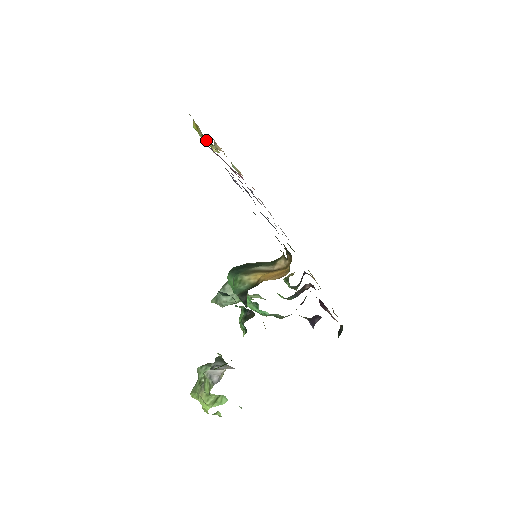
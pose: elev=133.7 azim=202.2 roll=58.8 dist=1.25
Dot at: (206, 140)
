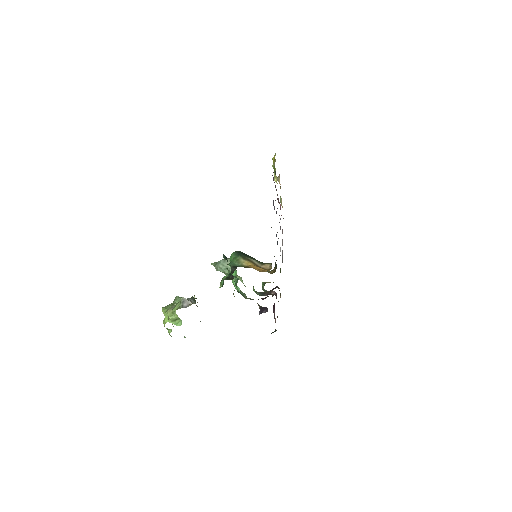
Dot at: (275, 171)
